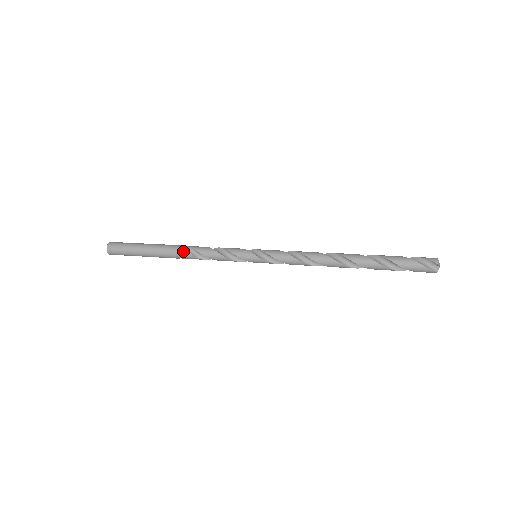
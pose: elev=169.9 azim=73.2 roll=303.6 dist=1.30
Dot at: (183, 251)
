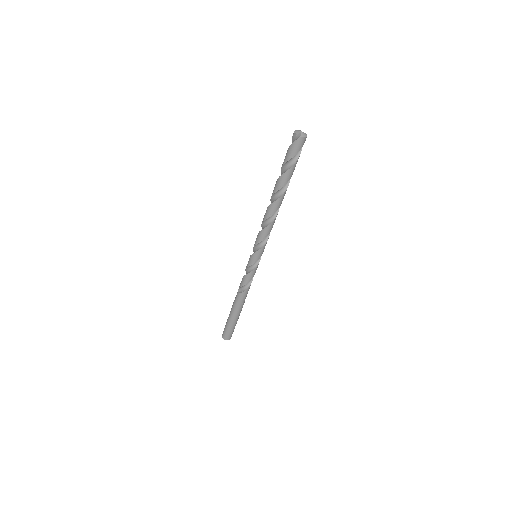
Dot at: (236, 296)
